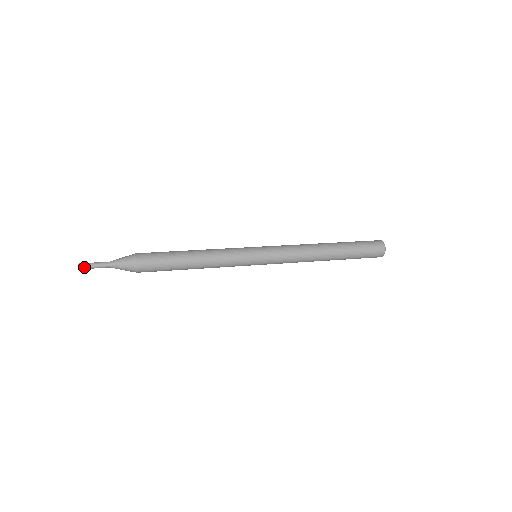
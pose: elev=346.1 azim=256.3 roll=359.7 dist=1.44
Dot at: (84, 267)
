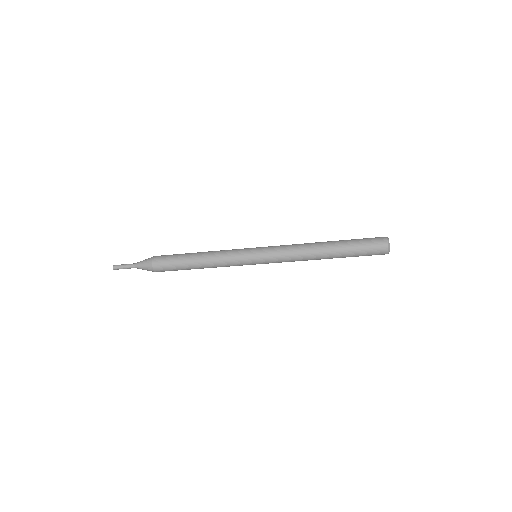
Dot at: (117, 267)
